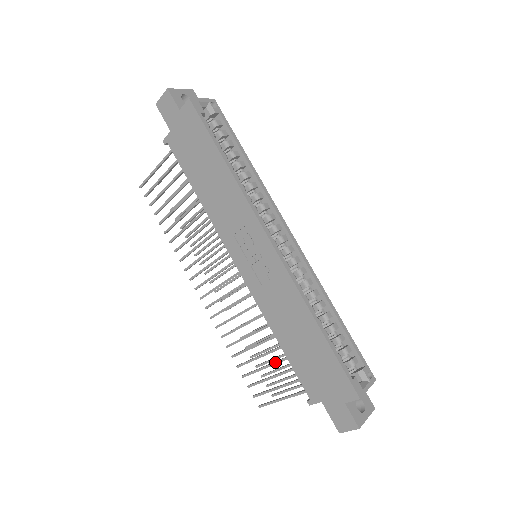
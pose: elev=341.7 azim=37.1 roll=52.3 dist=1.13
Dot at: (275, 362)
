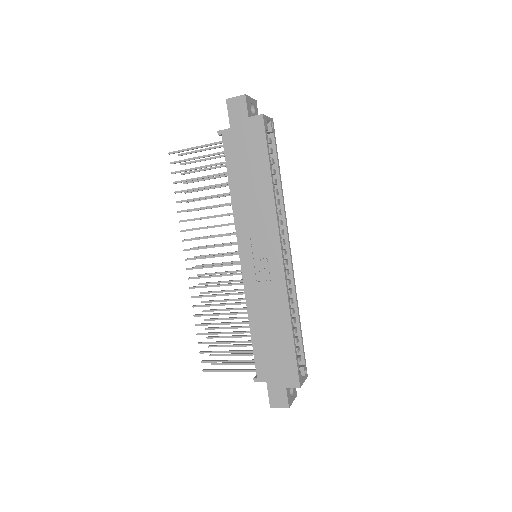
Dot at: (237, 341)
